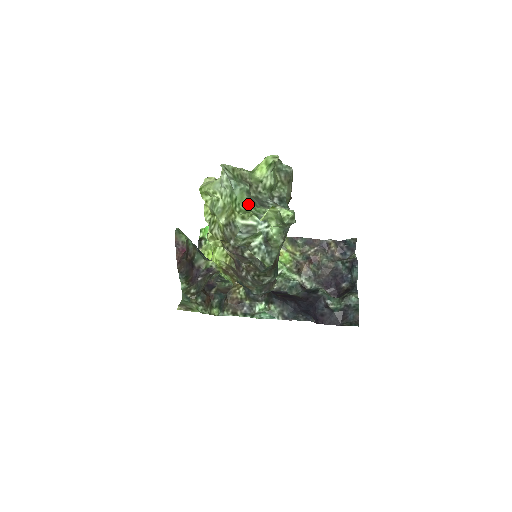
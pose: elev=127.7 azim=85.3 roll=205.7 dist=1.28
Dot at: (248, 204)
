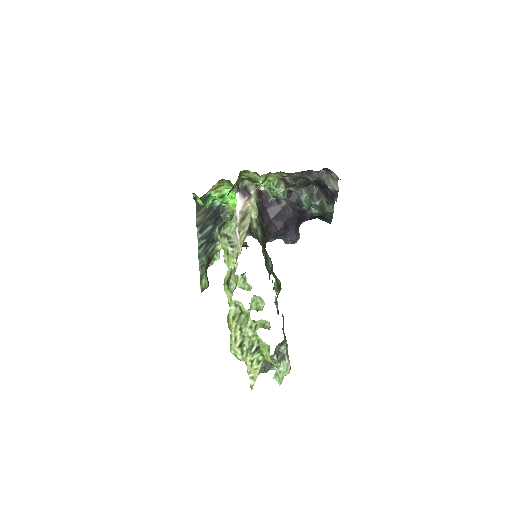
Dot at: occluded
